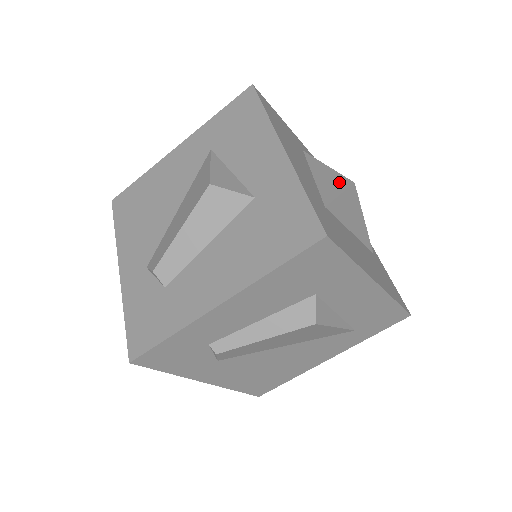
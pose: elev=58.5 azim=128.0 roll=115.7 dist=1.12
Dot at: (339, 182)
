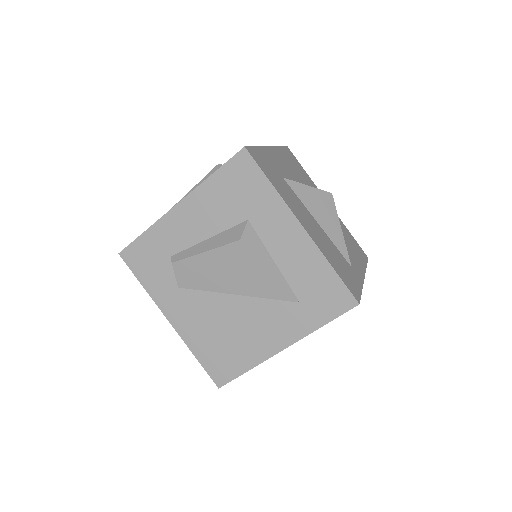
Dot at: occluded
